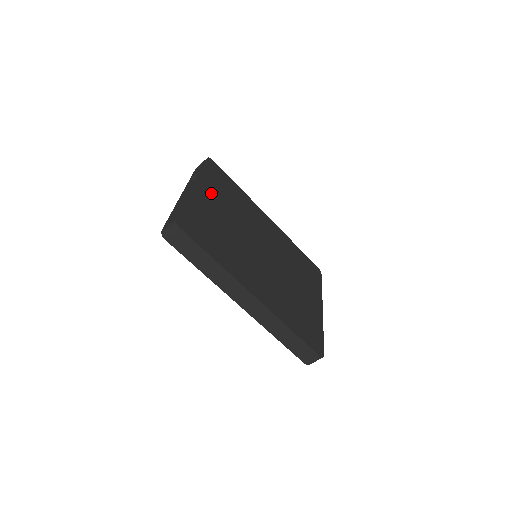
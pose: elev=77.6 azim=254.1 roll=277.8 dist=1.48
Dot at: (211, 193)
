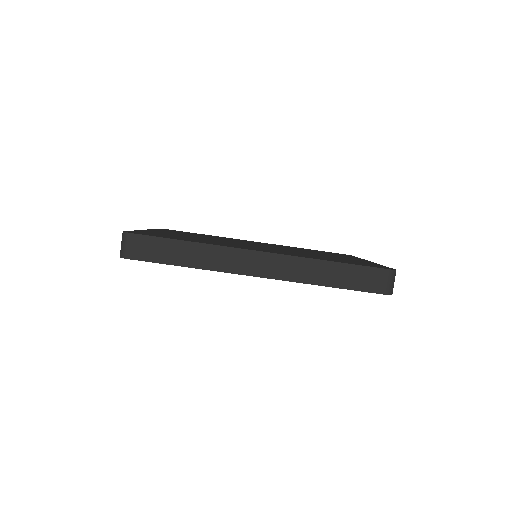
Dot at: occluded
